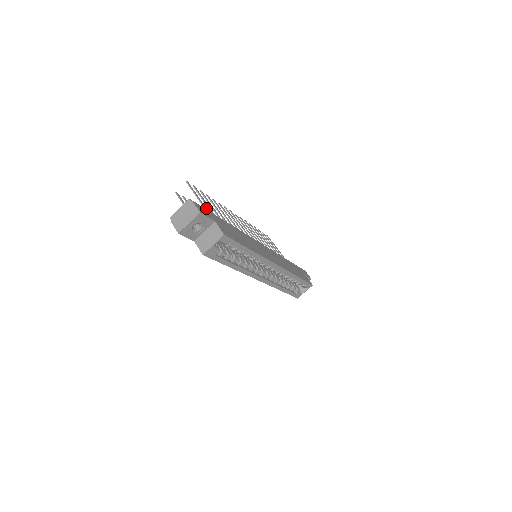
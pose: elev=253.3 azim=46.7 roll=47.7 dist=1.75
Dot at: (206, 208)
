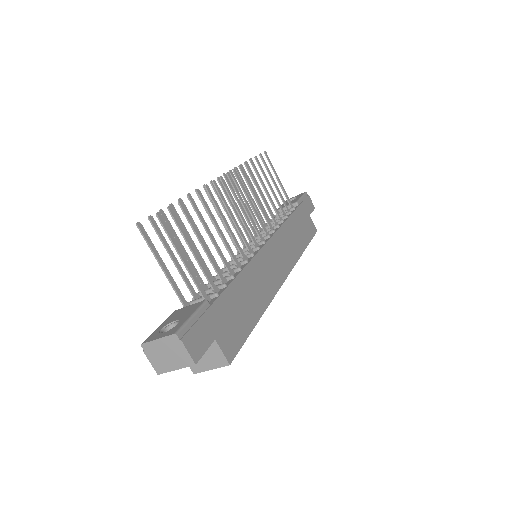
Dot at: (195, 275)
